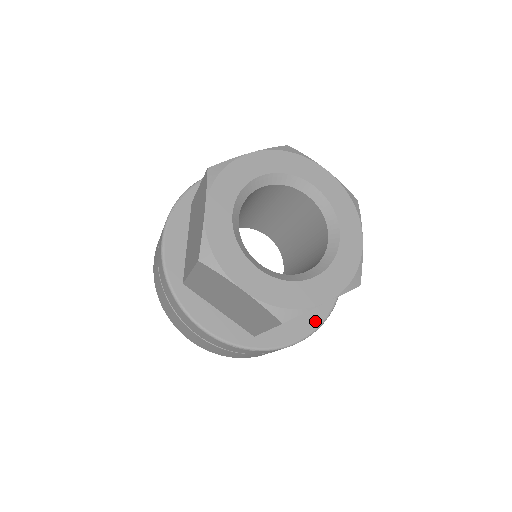
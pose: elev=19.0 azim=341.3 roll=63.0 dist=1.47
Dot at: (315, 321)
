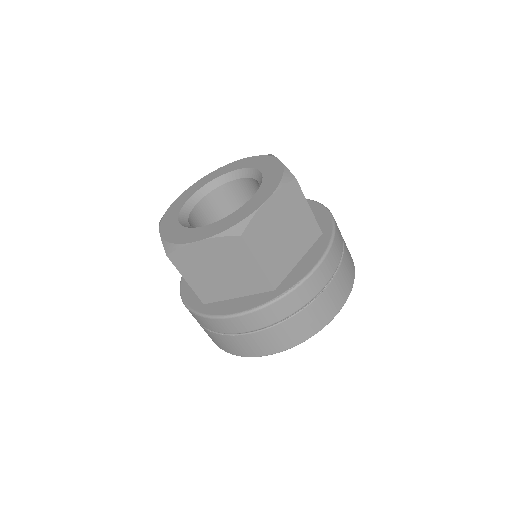
Dot at: (256, 303)
